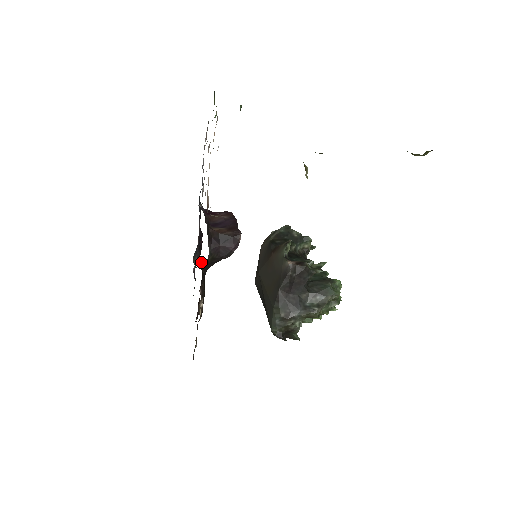
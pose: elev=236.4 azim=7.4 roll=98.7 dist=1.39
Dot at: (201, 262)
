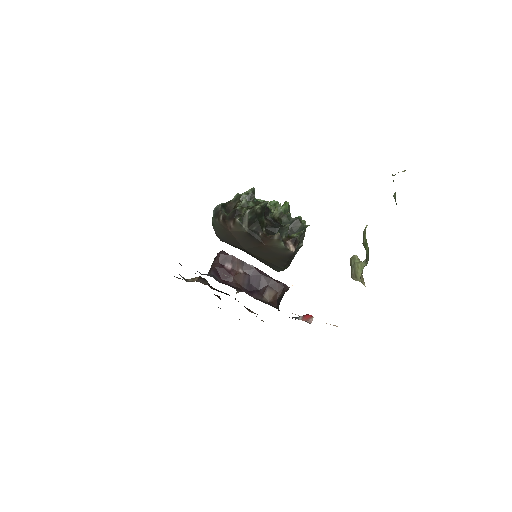
Dot at: (209, 285)
